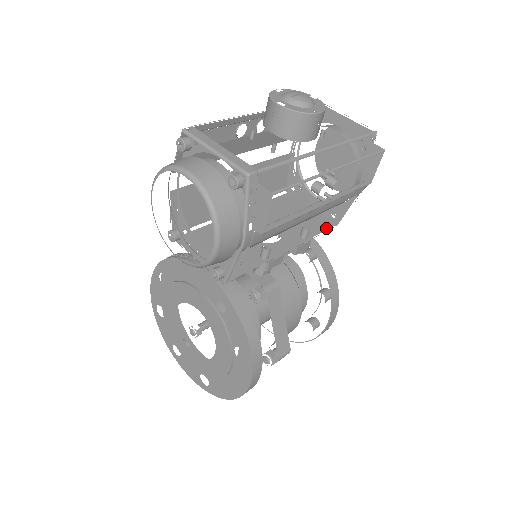
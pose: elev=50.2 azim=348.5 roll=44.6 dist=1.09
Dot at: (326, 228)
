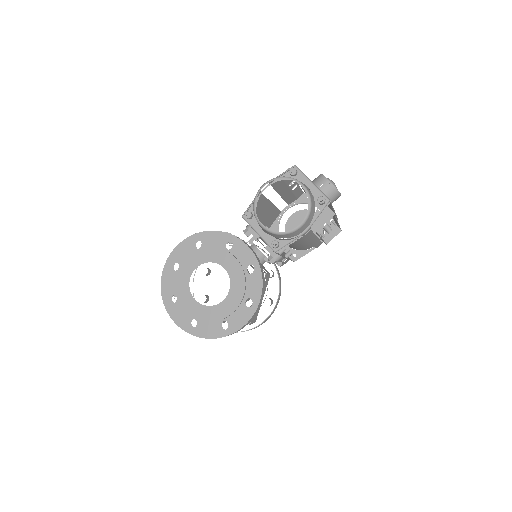
Dot at: occluded
